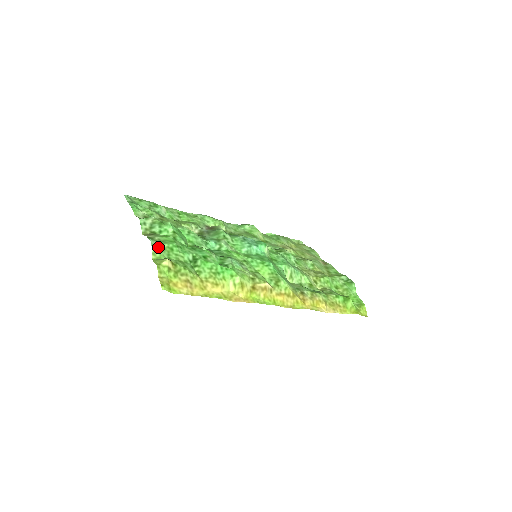
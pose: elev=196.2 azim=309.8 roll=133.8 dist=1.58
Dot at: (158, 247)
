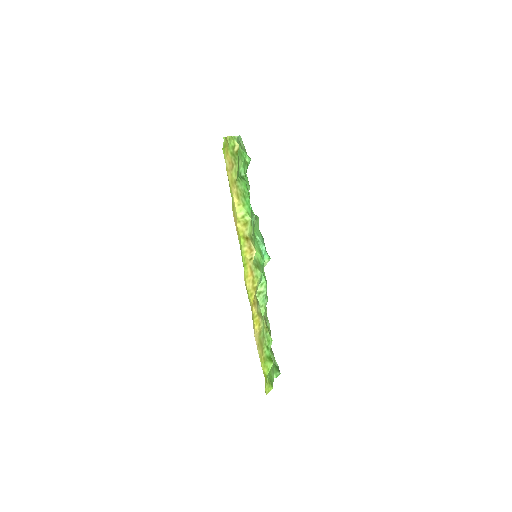
Dot at: (238, 143)
